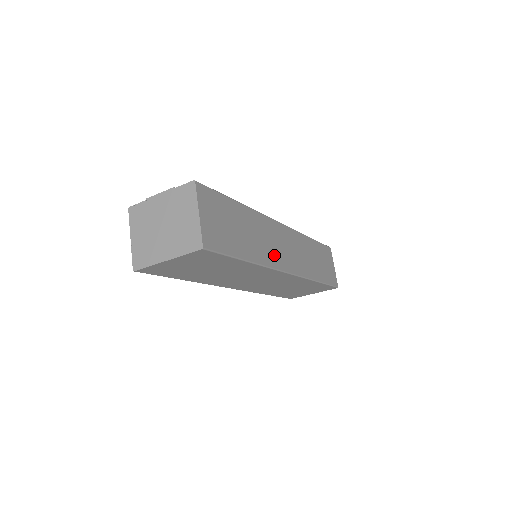
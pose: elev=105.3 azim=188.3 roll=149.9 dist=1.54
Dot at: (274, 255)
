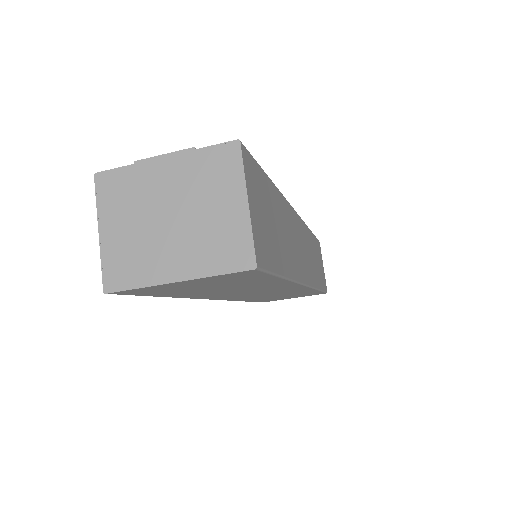
Dot at: (298, 262)
